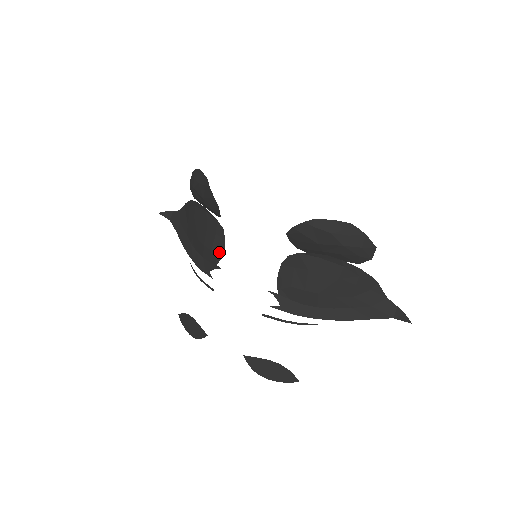
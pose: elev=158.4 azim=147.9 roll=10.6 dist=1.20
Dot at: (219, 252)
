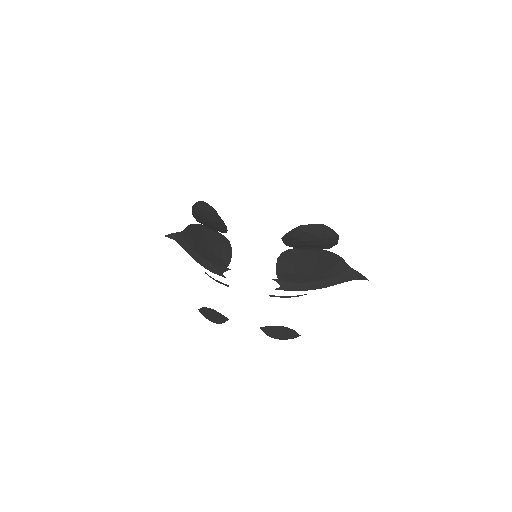
Dot at: (228, 258)
